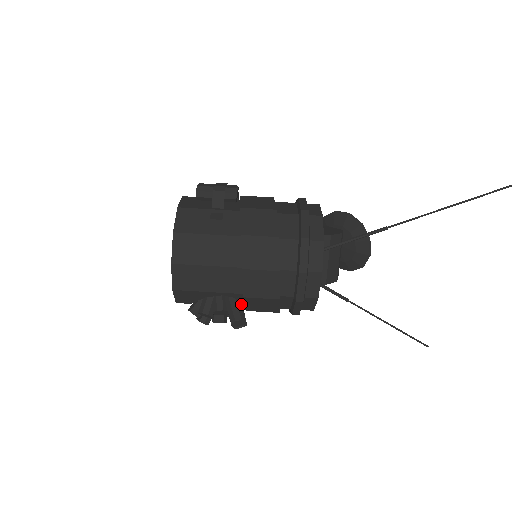
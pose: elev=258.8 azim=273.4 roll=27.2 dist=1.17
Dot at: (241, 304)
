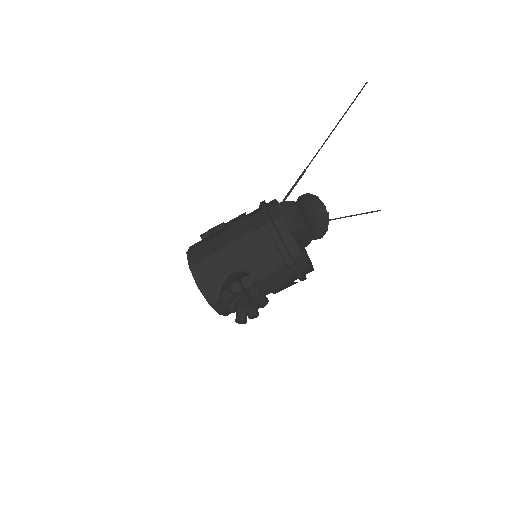
Dot at: occluded
